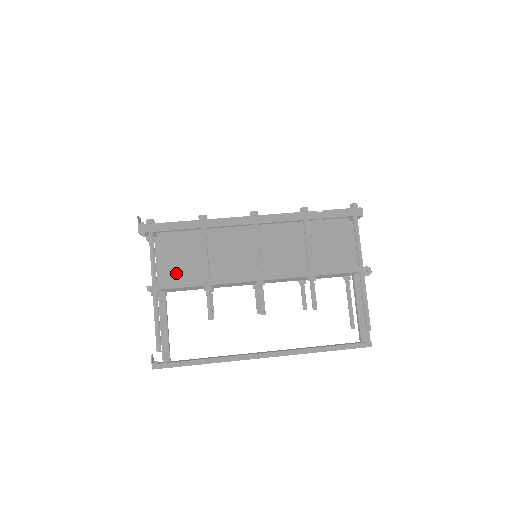
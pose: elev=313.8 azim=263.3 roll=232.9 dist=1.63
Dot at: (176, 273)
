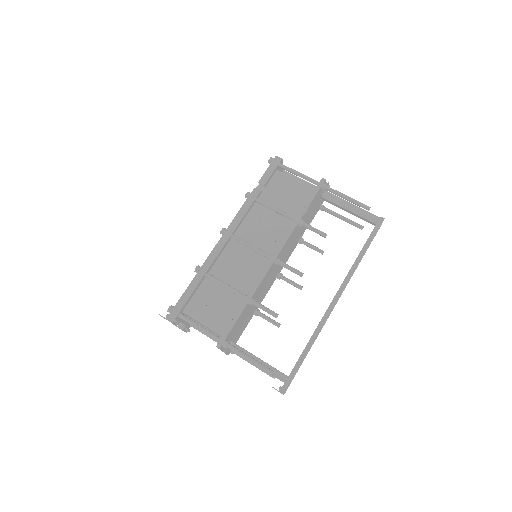
Dot at: (223, 318)
